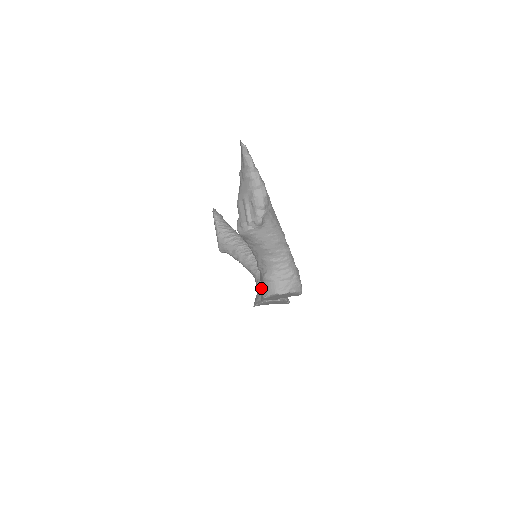
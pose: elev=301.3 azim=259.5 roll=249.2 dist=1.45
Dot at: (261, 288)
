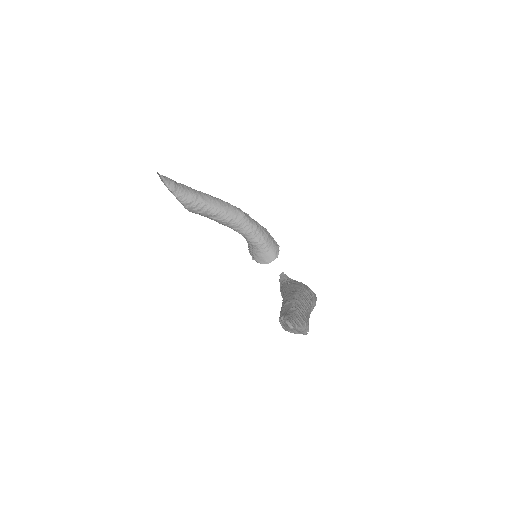
Dot at: occluded
